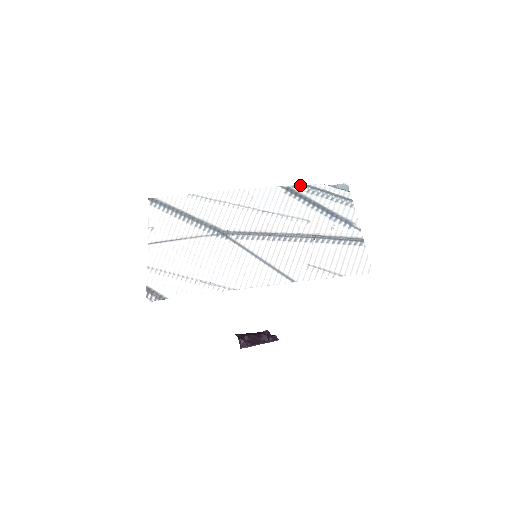
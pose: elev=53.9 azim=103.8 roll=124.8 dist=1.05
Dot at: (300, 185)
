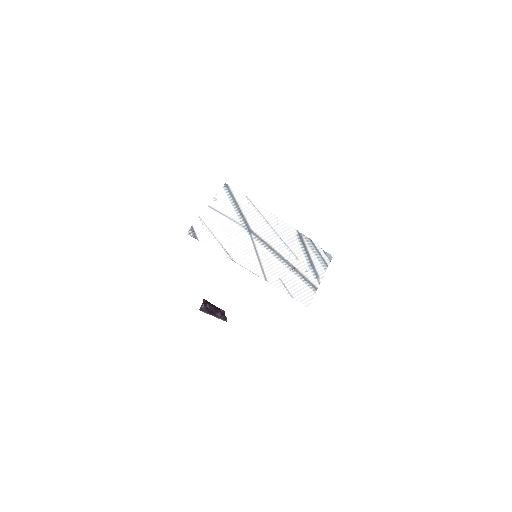
Dot at: (307, 237)
